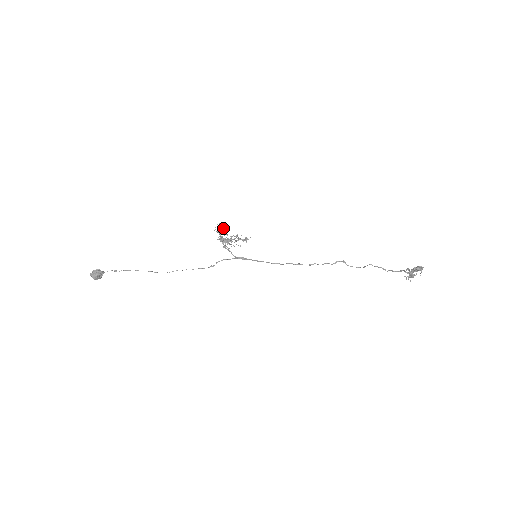
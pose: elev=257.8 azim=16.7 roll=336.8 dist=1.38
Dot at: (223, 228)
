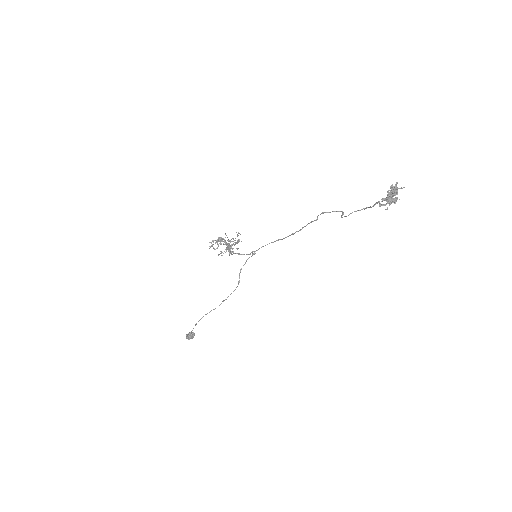
Dot at: occluded
